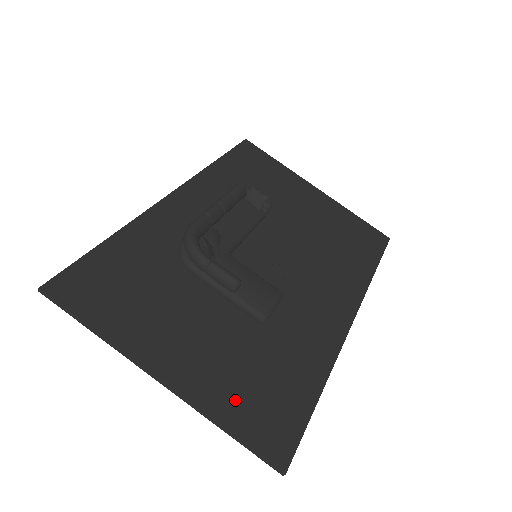
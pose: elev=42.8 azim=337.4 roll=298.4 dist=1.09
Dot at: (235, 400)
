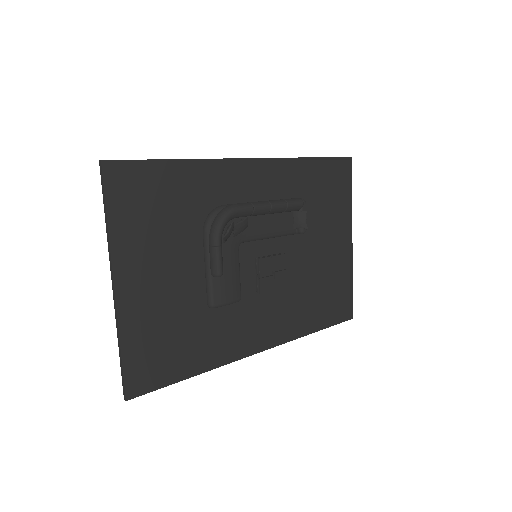
Dot at: (143, 337)
